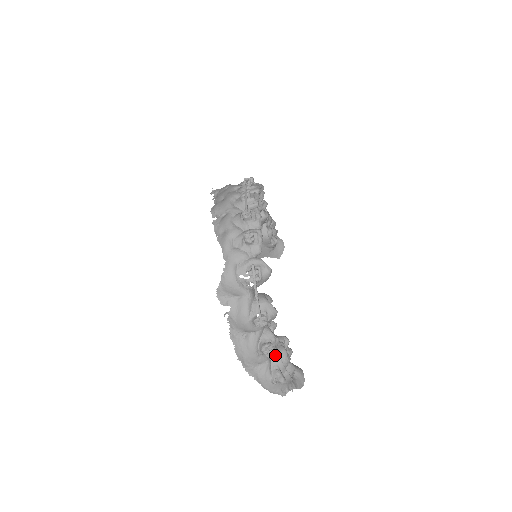
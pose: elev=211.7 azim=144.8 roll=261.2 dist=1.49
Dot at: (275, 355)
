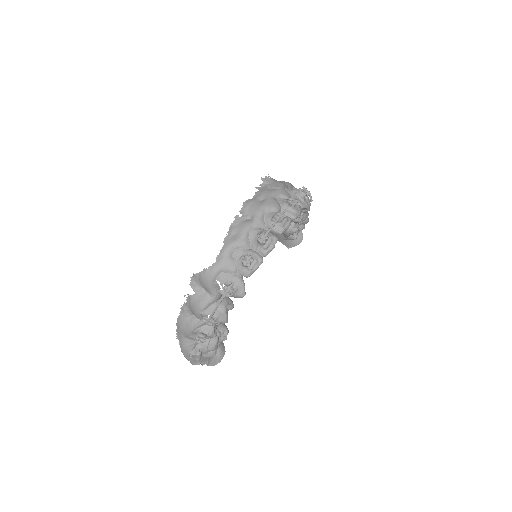
Dot at: (206, 340)
